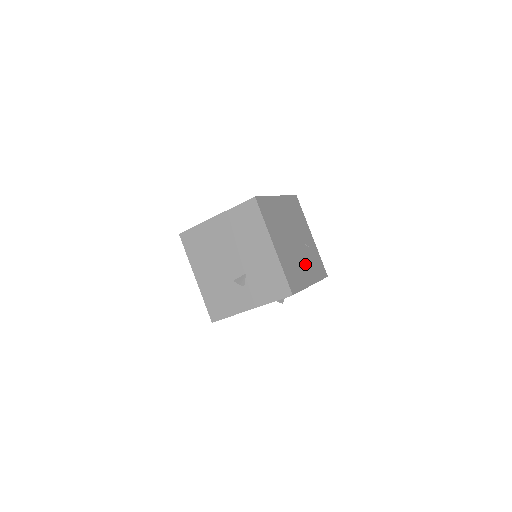
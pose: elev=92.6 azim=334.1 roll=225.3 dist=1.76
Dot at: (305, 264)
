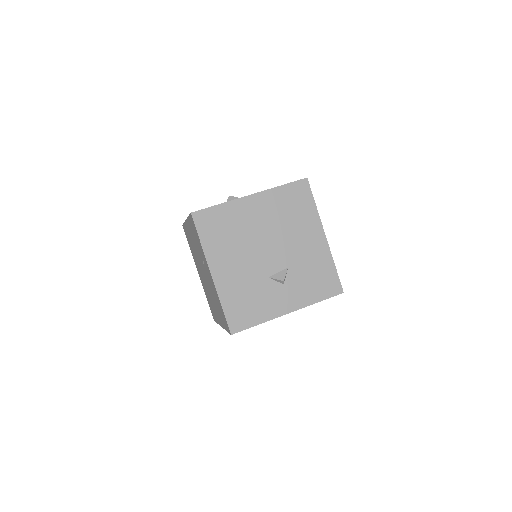
Dot at: occluded
